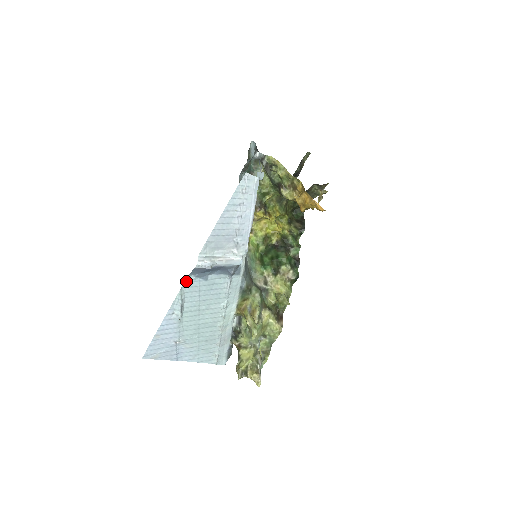
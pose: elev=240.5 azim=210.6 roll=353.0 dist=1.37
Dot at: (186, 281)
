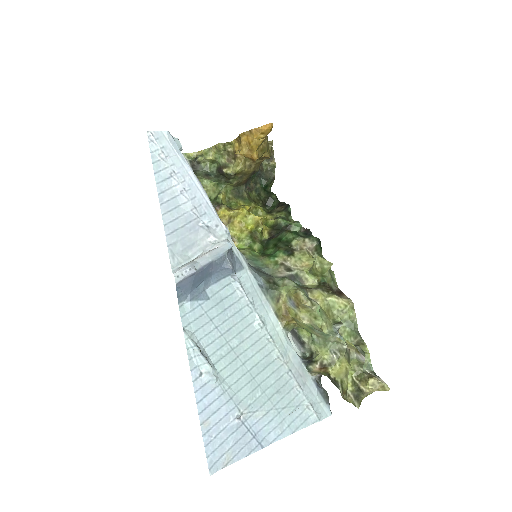
Dot at: (182, 315)
